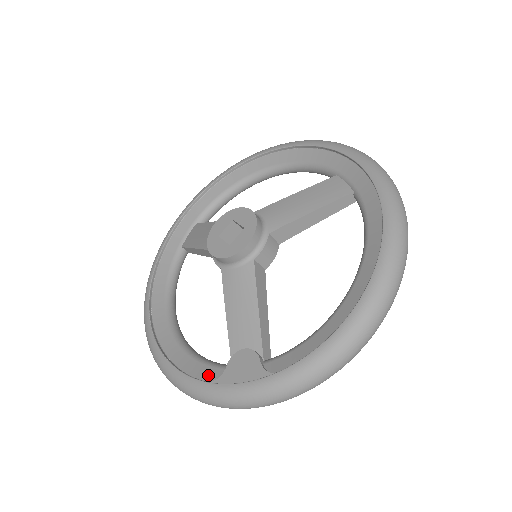
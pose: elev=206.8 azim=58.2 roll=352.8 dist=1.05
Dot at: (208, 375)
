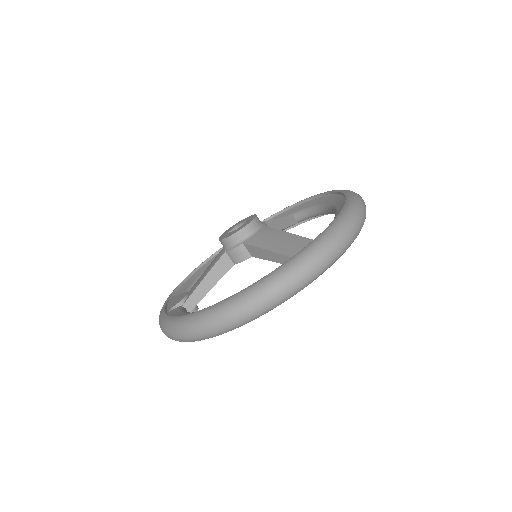
Dot at: (179, 292)
